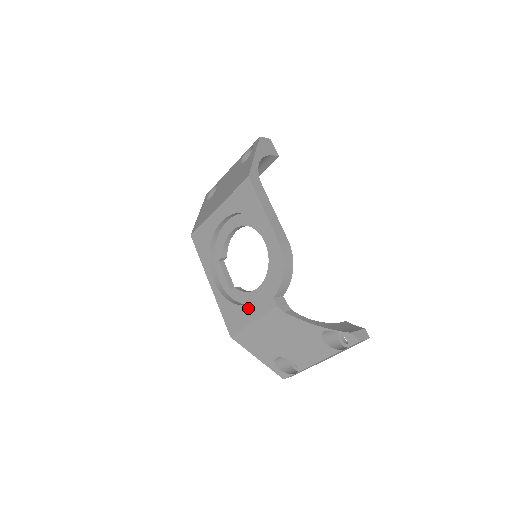
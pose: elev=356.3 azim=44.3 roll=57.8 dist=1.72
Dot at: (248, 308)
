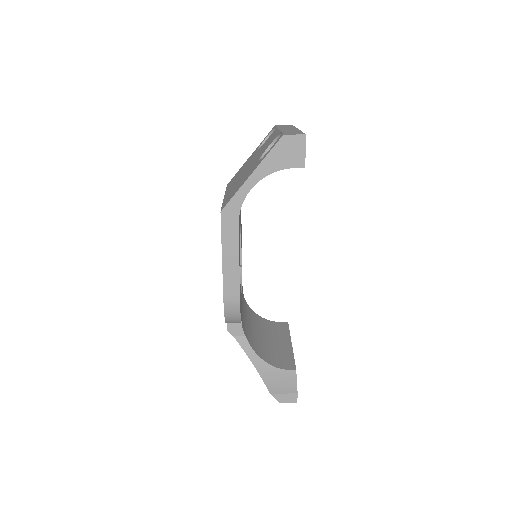
Dot at: occluded
